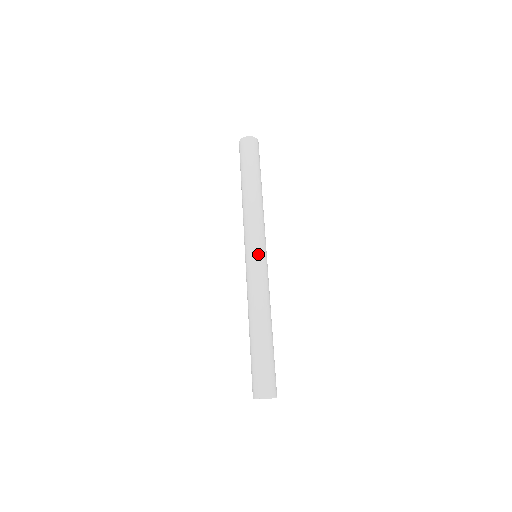
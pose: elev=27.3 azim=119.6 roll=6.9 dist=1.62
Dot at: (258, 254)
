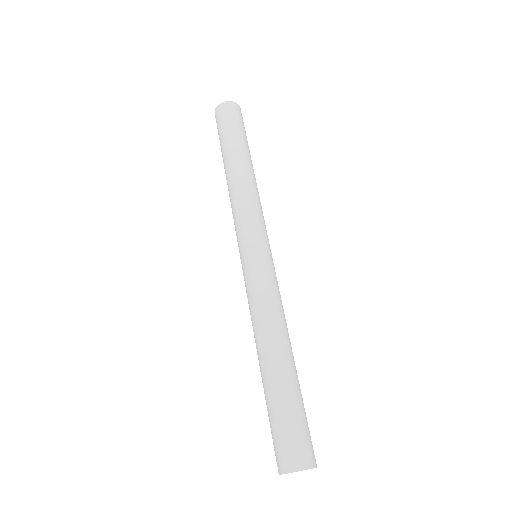
Dot at: (262, 251)
